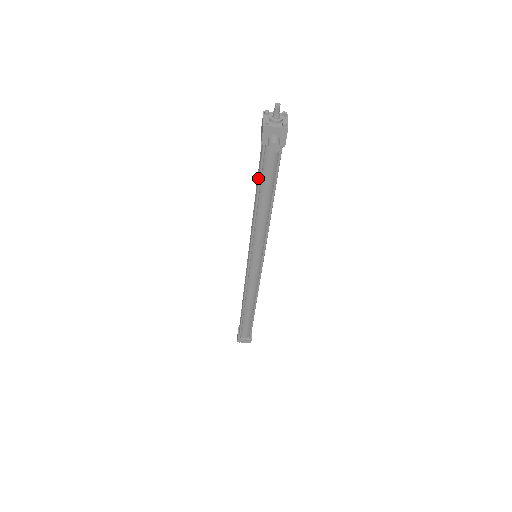
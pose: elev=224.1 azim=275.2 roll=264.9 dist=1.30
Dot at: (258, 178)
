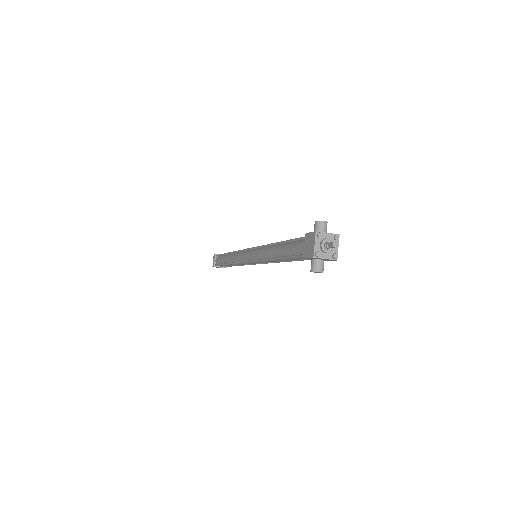
Dot at: (286, 252)
